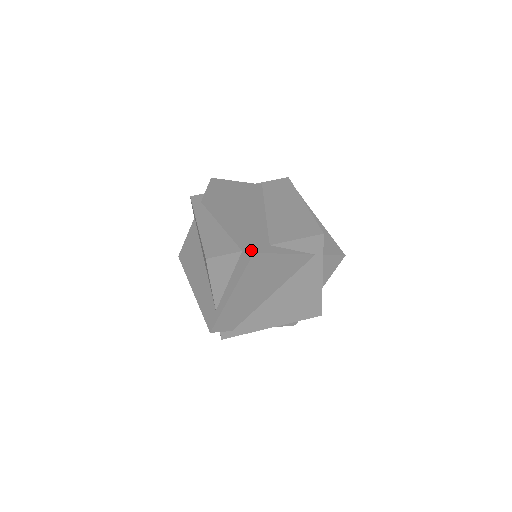
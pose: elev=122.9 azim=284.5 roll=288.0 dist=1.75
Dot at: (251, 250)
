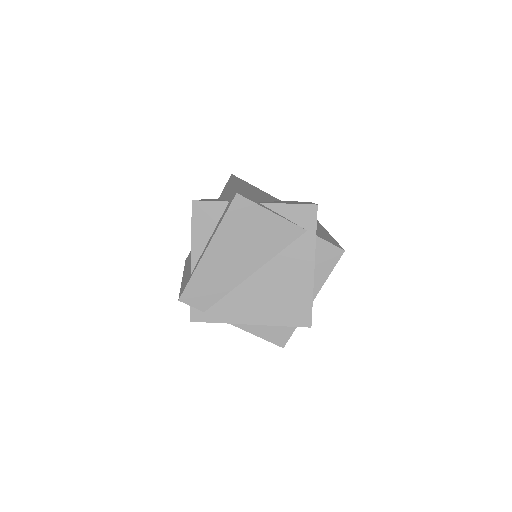
Dot at: (235, 193)
